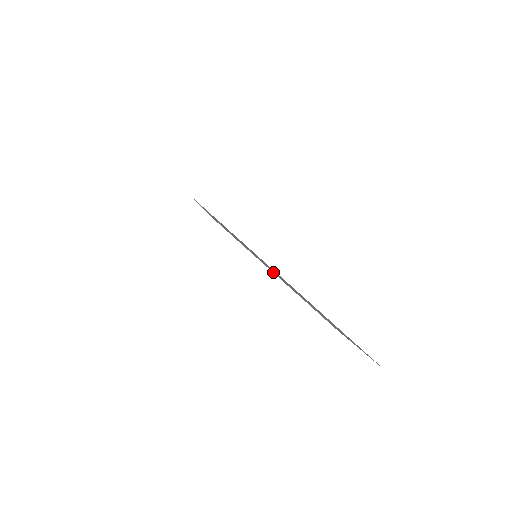
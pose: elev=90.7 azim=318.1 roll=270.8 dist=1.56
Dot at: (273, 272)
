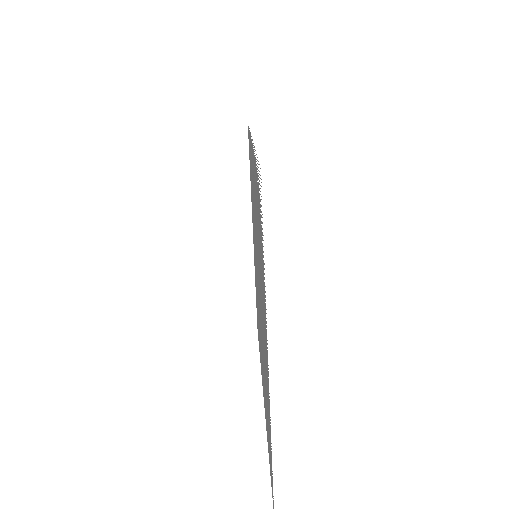
Dot at: (260, 333)
